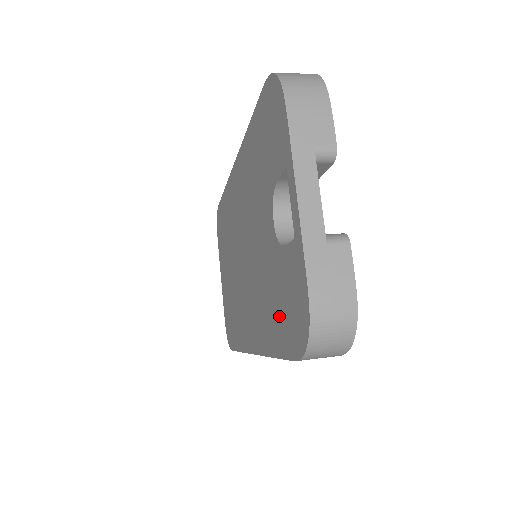
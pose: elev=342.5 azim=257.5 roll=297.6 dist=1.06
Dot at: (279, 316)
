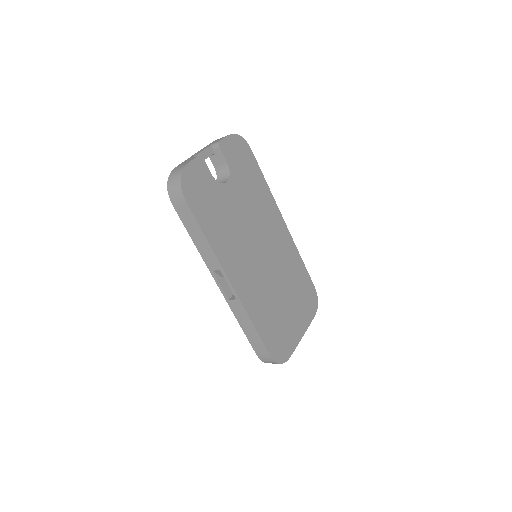
Dot at: occluded
